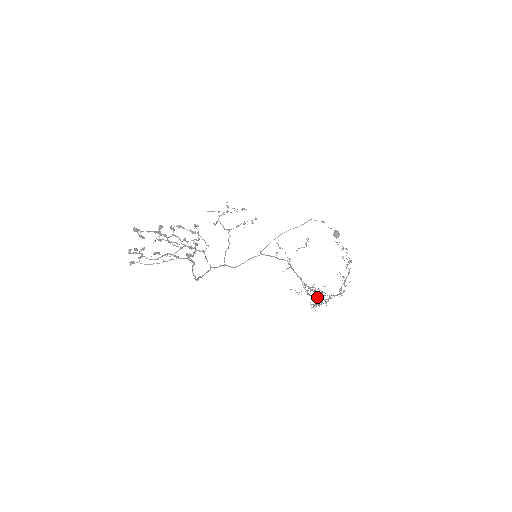
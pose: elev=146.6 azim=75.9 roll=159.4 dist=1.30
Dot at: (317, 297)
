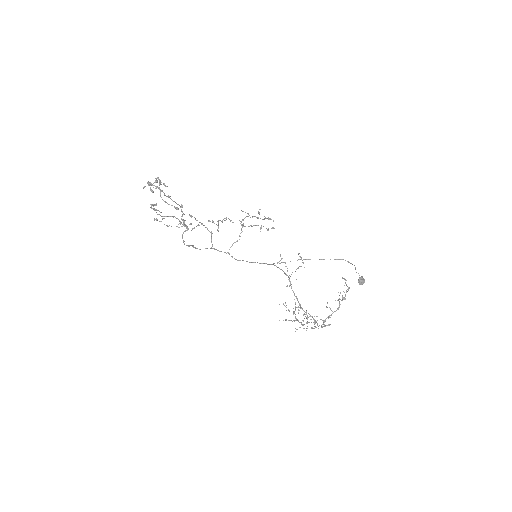
Dot at: occluded
